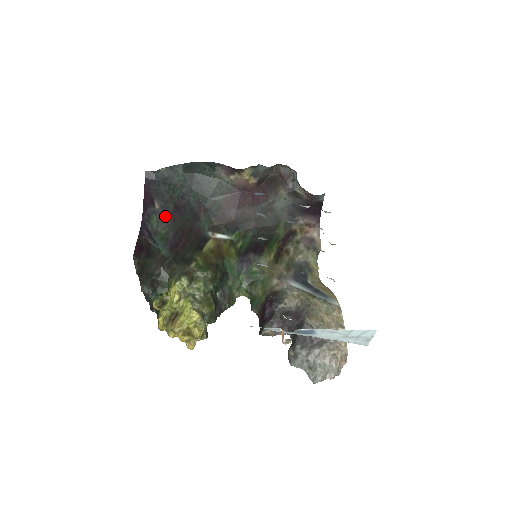
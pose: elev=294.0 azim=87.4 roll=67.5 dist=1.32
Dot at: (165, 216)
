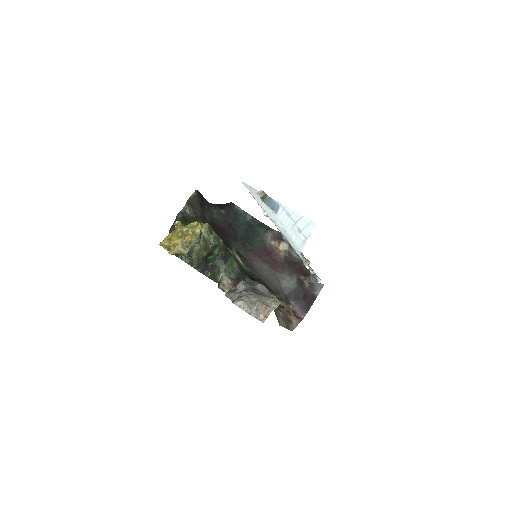
Dot at: (222, 216)
